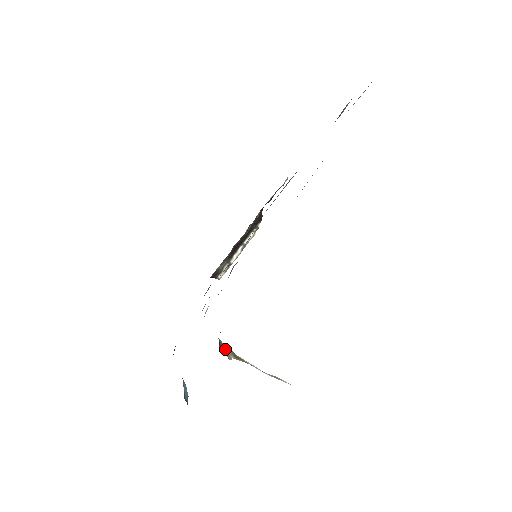
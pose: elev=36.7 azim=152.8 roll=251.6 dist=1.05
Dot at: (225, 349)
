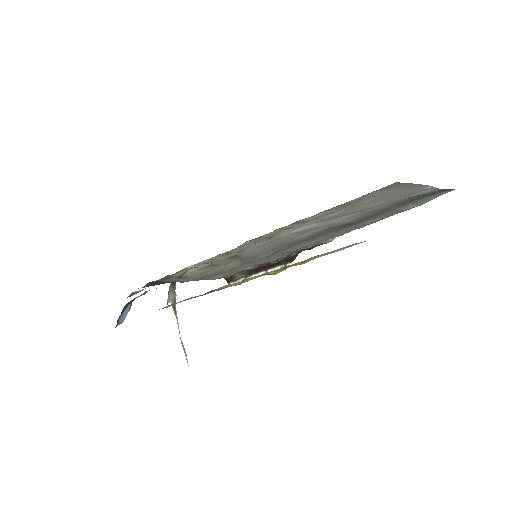
Dot at: (172, 292)
